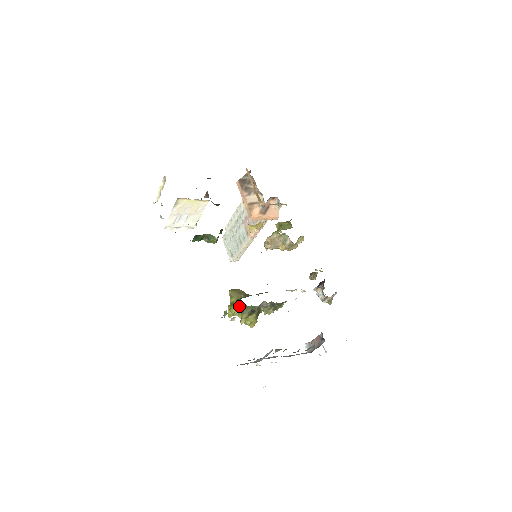
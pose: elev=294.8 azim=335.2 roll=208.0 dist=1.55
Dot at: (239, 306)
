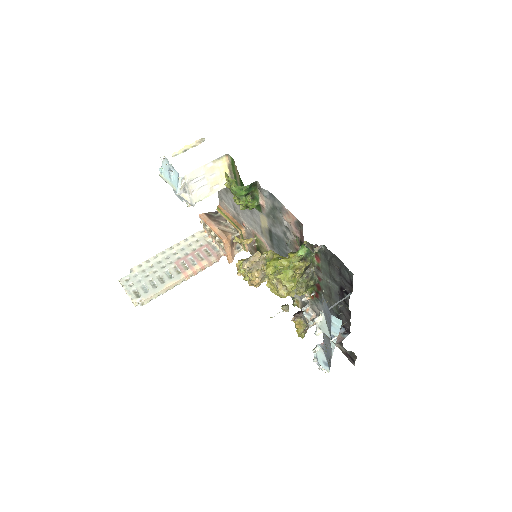
Dot at: (306, 251)
